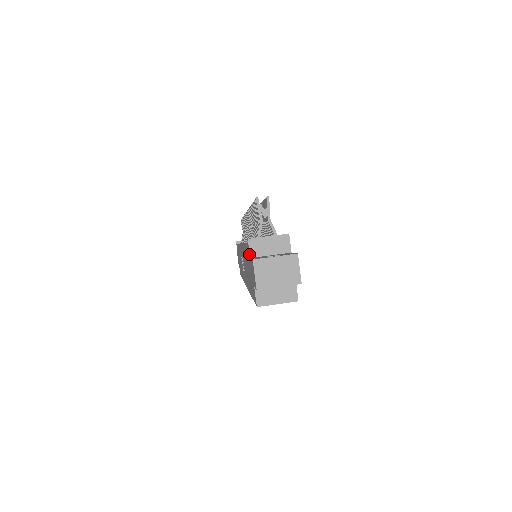
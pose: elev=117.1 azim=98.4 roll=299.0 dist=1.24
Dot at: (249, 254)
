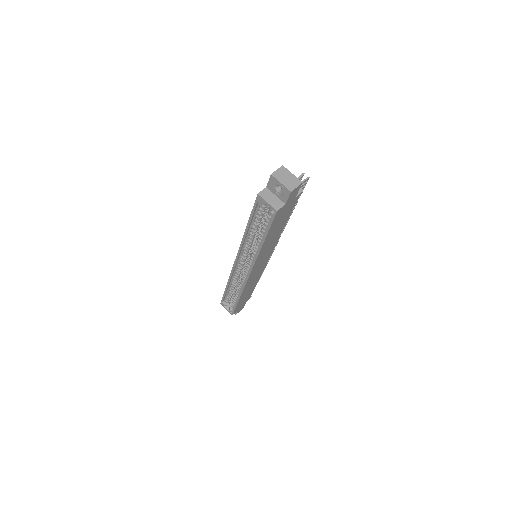
Dot at: occluded
